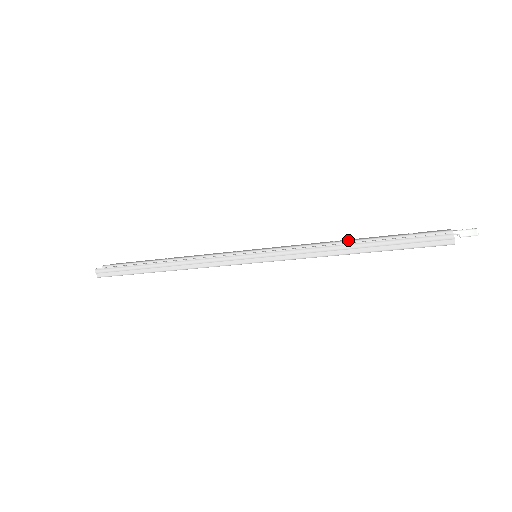
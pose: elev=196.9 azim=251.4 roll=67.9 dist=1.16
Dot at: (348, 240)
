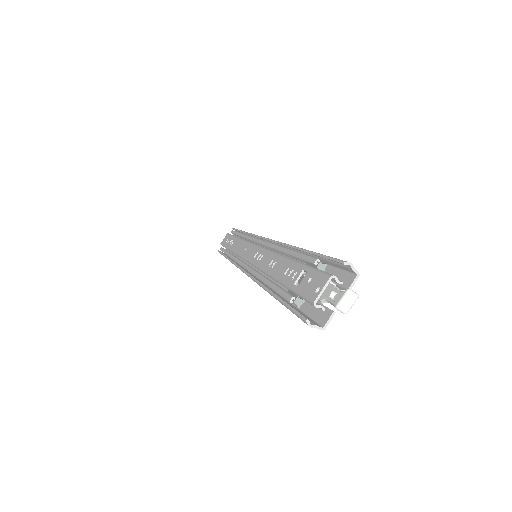
Dot at: (270, 274)
